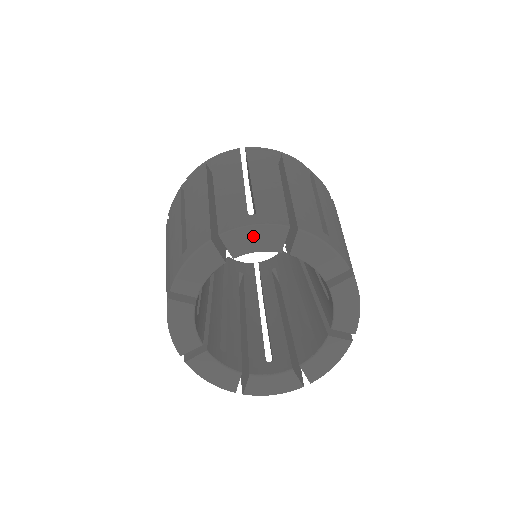
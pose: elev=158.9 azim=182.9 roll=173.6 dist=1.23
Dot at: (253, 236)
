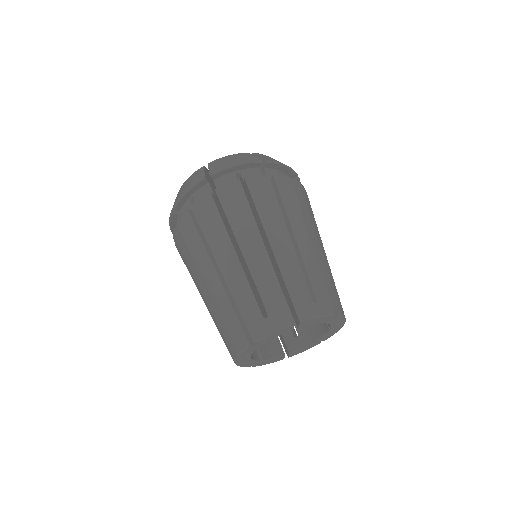
Dot at: (274, 335)
